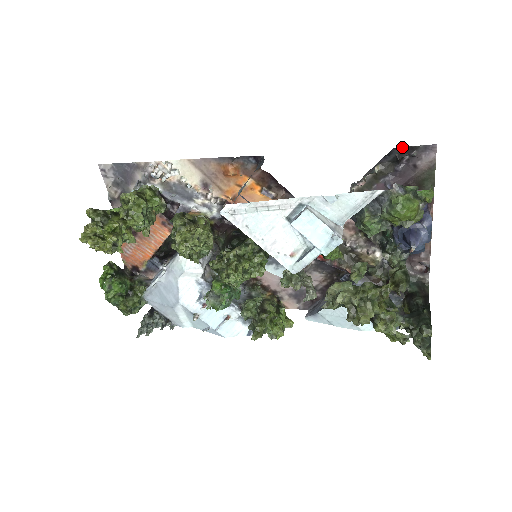
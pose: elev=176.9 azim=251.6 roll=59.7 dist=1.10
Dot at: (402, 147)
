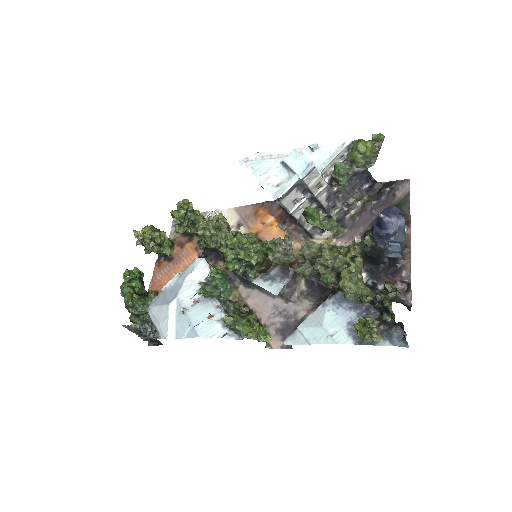
Dot at: (384, 183)
